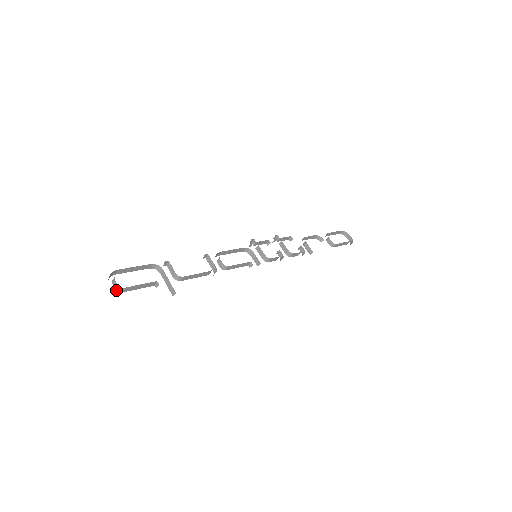
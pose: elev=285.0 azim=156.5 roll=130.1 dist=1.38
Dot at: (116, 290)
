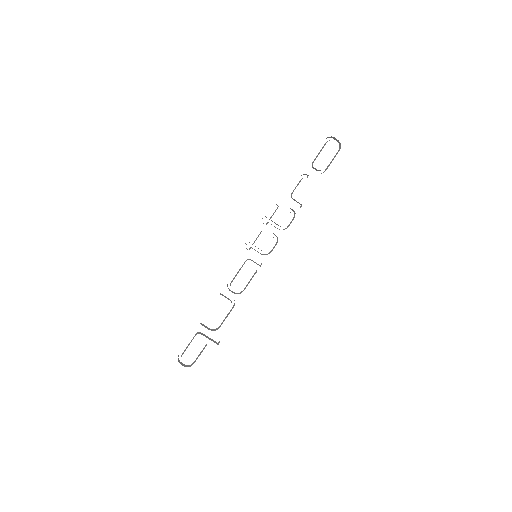
Dot at: occluded
